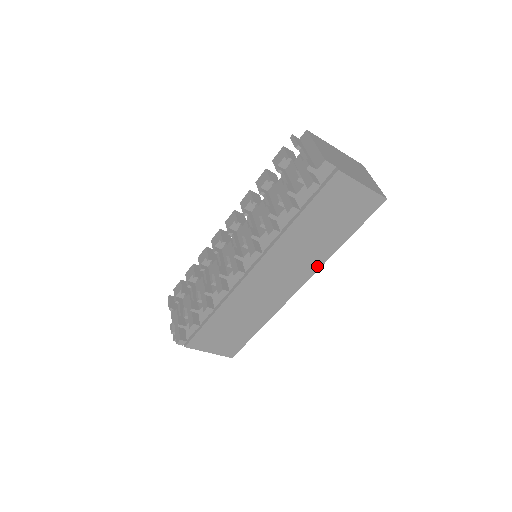
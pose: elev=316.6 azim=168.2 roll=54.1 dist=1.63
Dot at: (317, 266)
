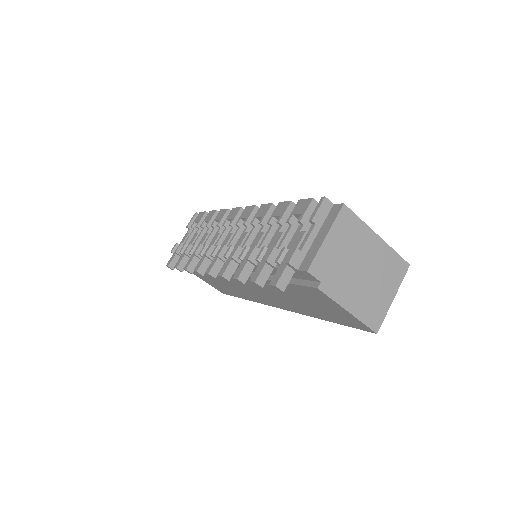
Dot at: (297, 311)
